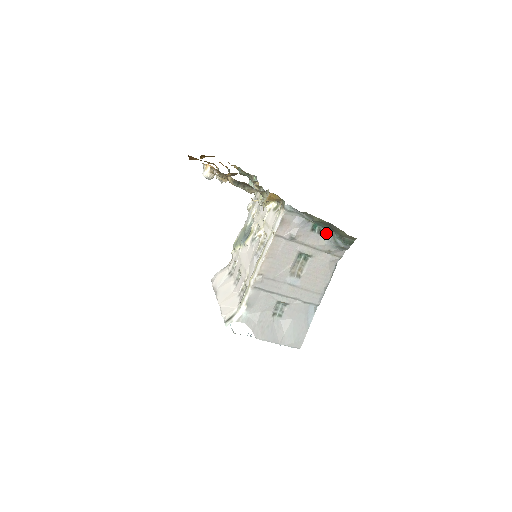
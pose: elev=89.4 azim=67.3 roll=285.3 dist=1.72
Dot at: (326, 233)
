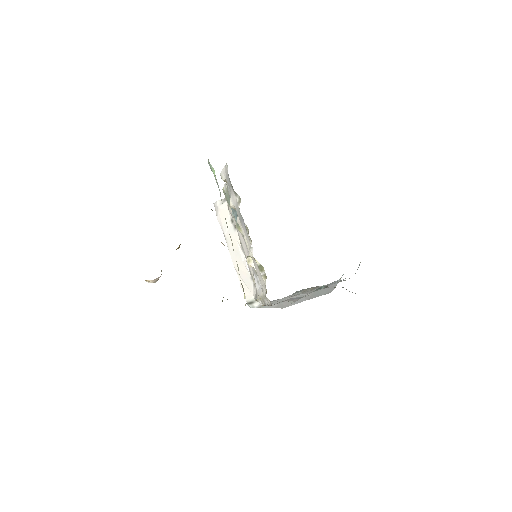
Dot at: occluded
